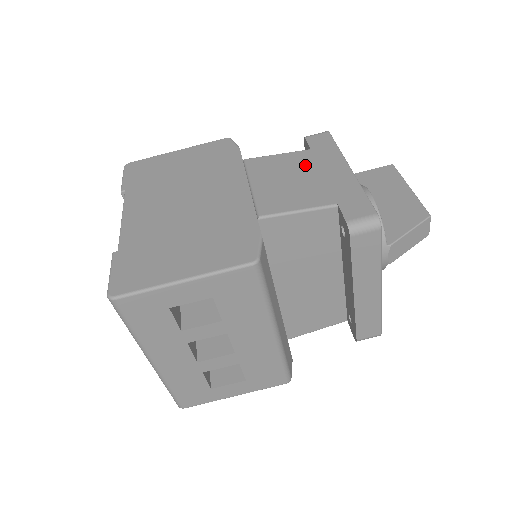
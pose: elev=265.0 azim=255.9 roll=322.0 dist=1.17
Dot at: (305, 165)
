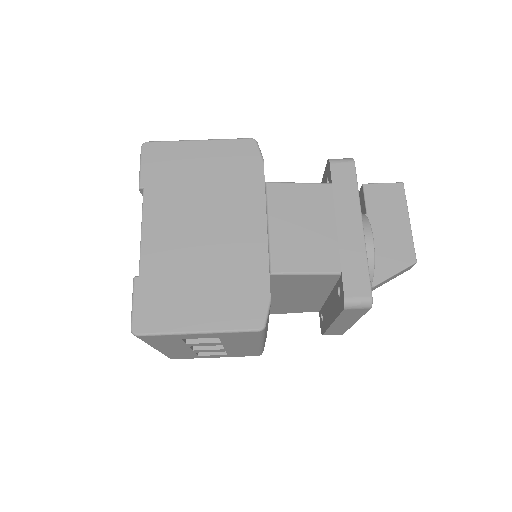
Dot at: (323, 208)
